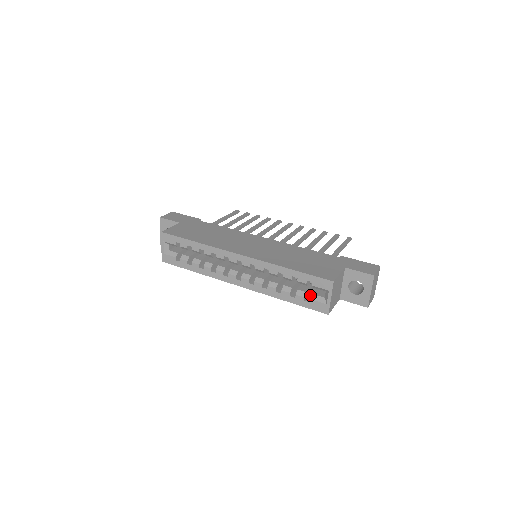
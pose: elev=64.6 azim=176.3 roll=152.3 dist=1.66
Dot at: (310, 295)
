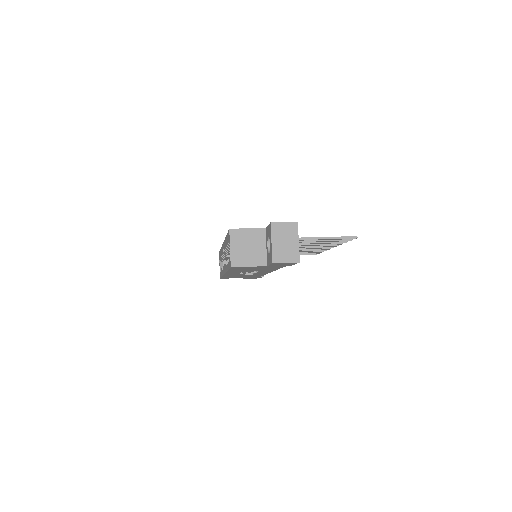
Dot at: occluded
